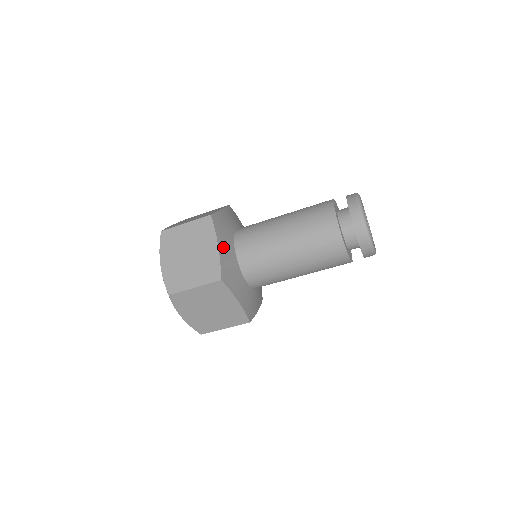
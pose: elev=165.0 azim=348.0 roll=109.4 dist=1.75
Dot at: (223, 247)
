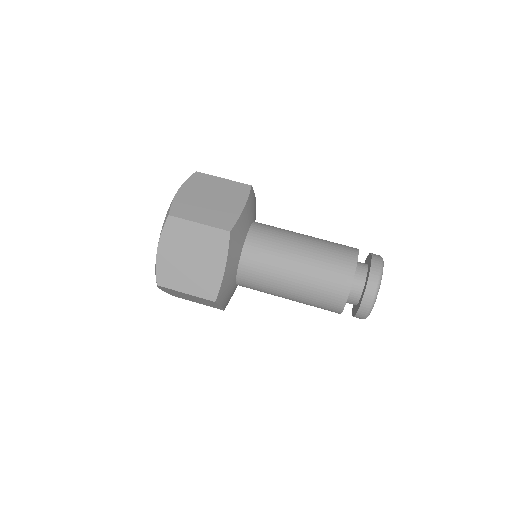
Dot at: (229, 266)
